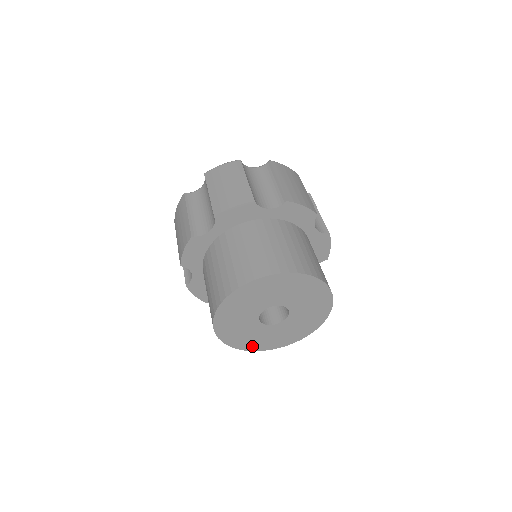
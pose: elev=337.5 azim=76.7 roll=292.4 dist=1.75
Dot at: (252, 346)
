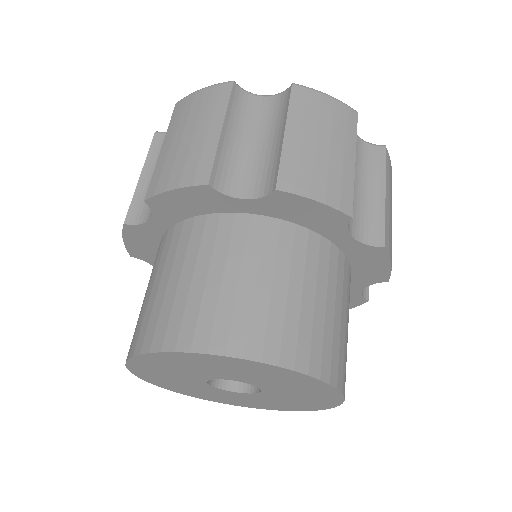
Dot at: (221, 400)
